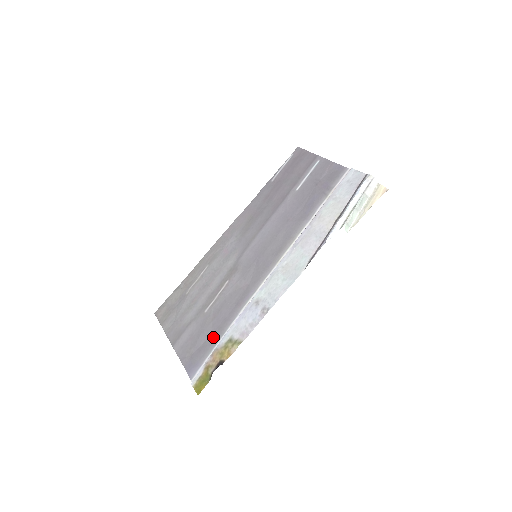
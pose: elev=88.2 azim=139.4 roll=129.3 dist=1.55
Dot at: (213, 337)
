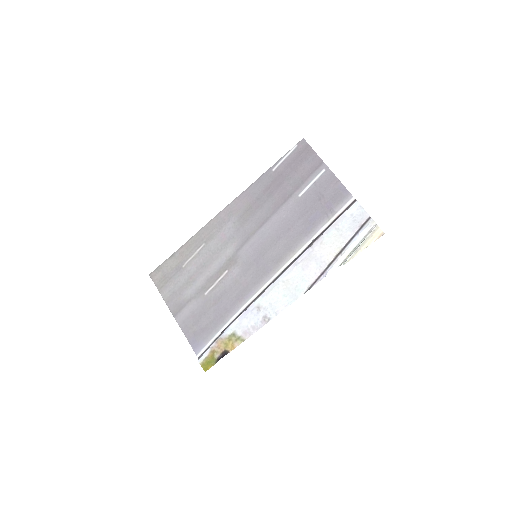
Dot at: (215, 323)
